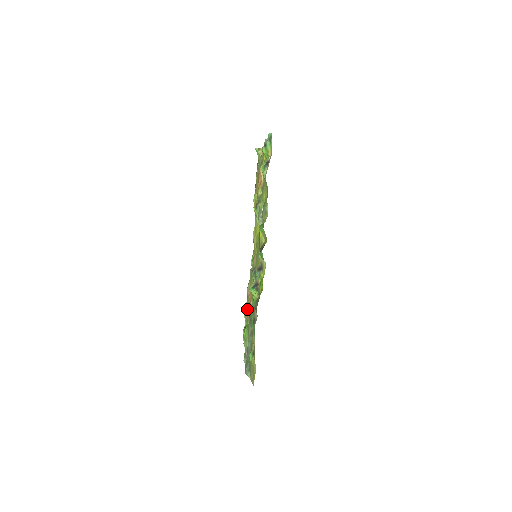
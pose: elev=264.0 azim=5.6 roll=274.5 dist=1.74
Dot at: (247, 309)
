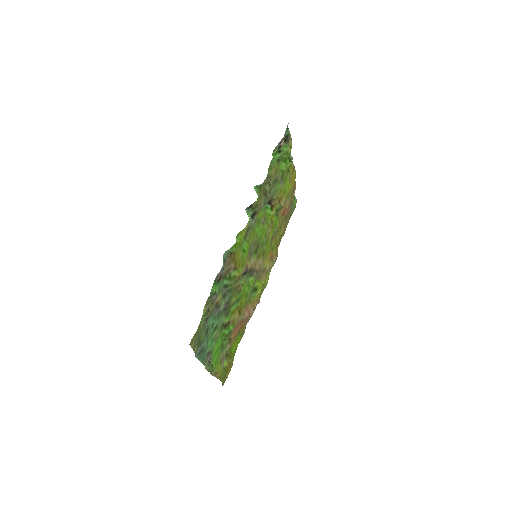
Dot at: (236, 330)
